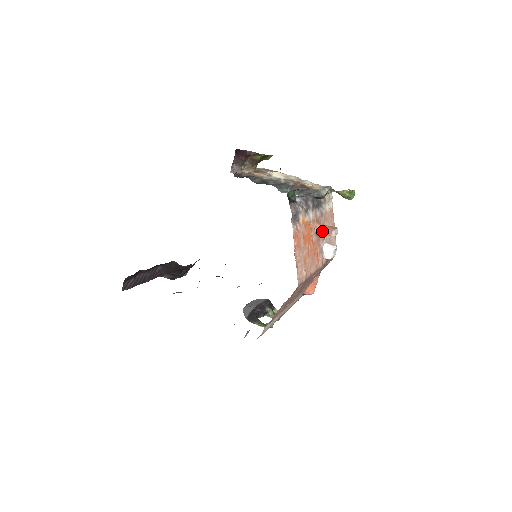
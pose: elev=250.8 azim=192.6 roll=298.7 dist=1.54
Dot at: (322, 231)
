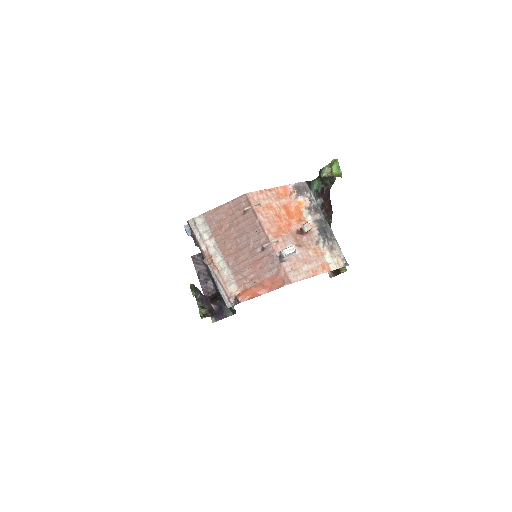
Dot at: occluded
